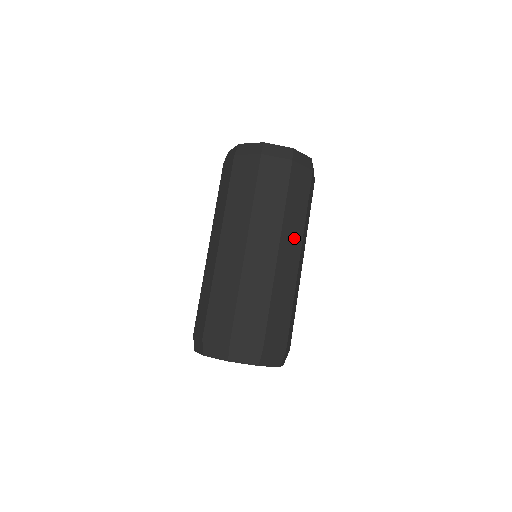
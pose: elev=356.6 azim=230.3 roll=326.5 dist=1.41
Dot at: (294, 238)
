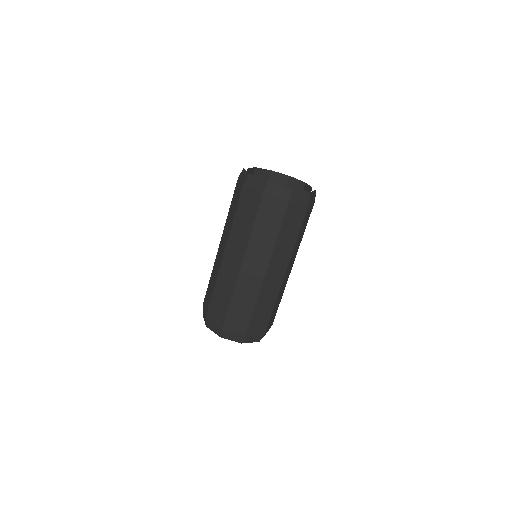
Dot at: (261, 255)
